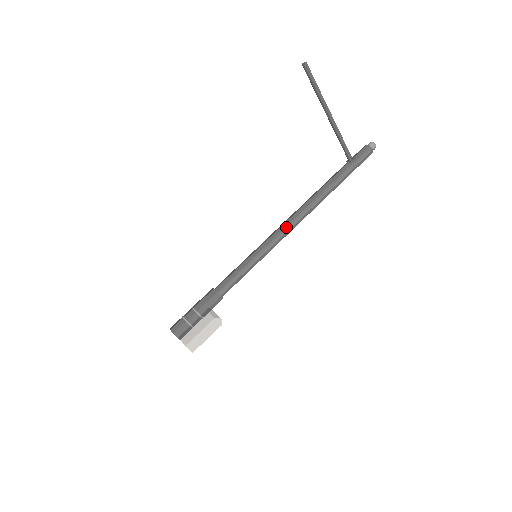
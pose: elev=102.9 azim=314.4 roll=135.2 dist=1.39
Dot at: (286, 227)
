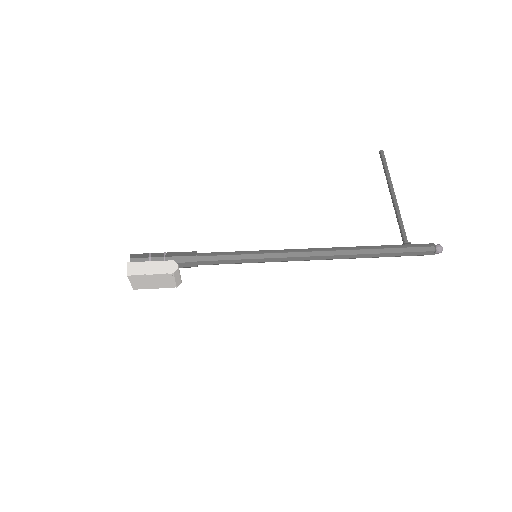
Dot at: (302, 249)
